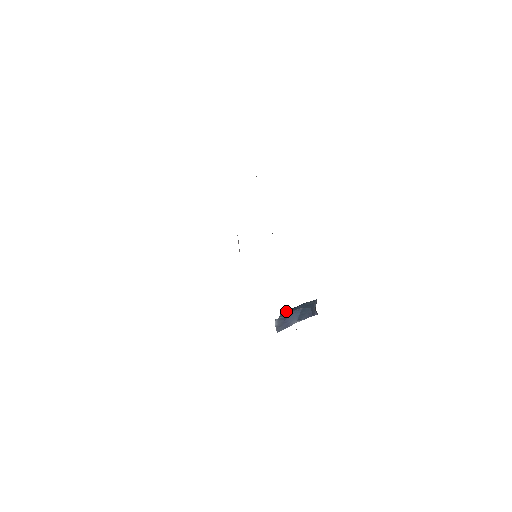
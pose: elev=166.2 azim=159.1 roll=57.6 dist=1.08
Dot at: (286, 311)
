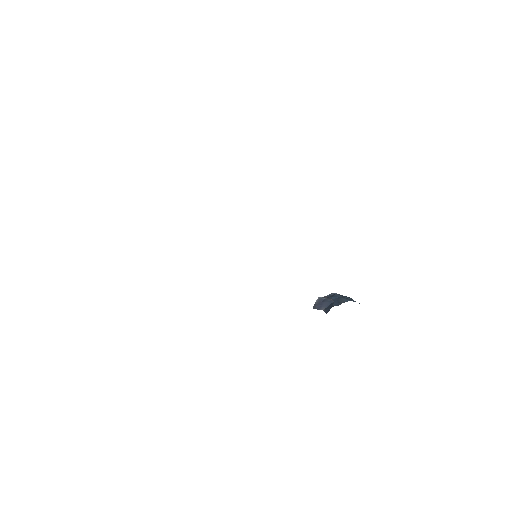
Dot at: (333, 294)
